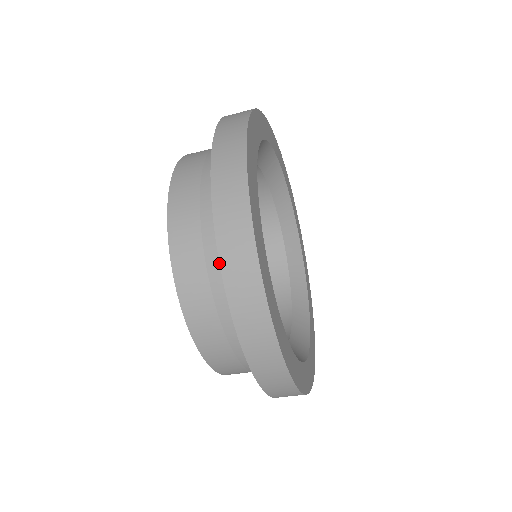
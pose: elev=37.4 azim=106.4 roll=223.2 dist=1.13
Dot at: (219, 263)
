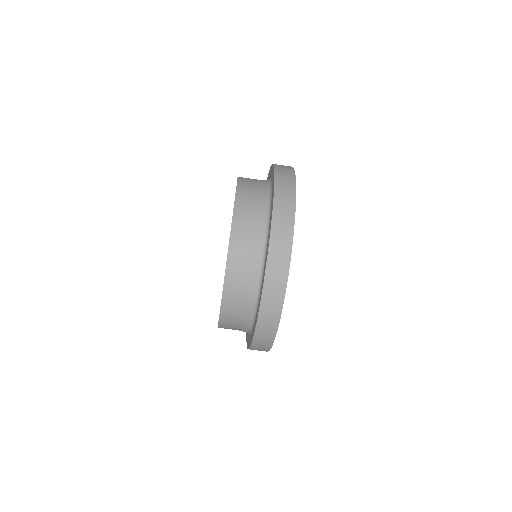
Dot at: (267, 261)
